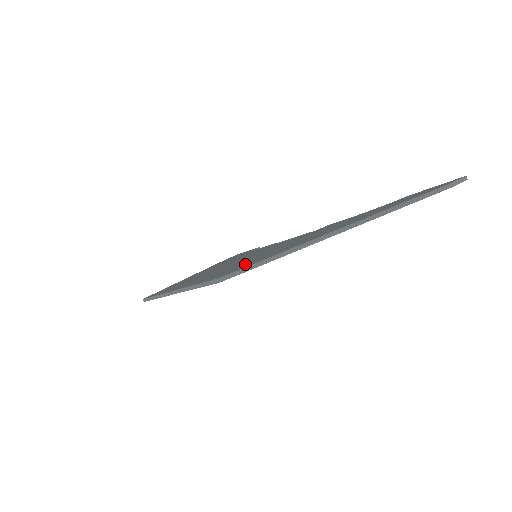
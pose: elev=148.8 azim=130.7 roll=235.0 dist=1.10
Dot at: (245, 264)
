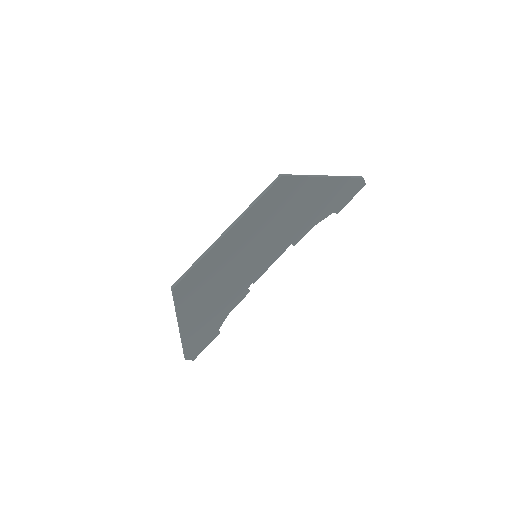
Dot at: (280, 197)
